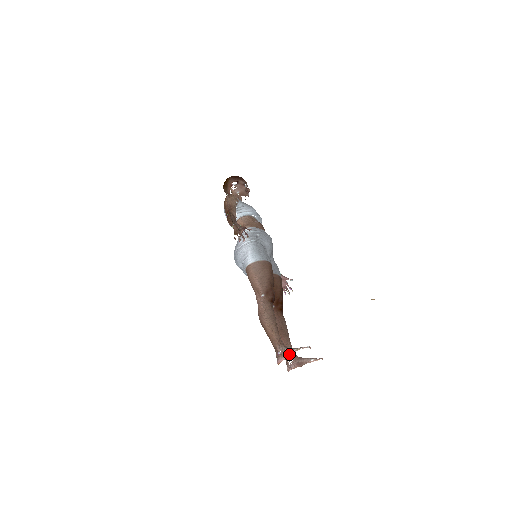
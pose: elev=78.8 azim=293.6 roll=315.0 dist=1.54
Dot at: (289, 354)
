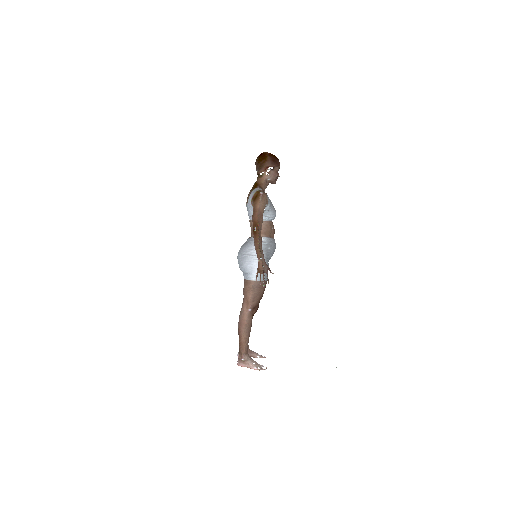
Dot at: (250, 367)
